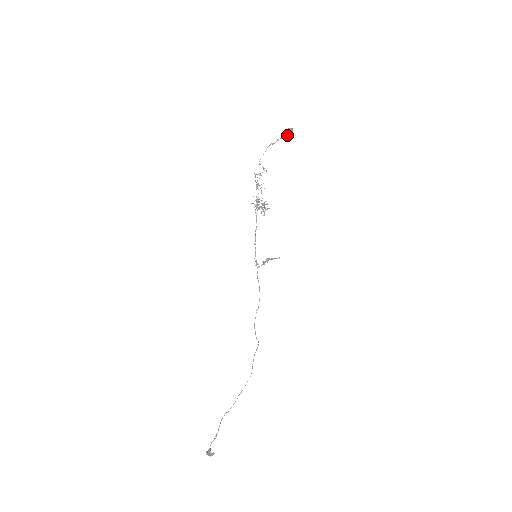
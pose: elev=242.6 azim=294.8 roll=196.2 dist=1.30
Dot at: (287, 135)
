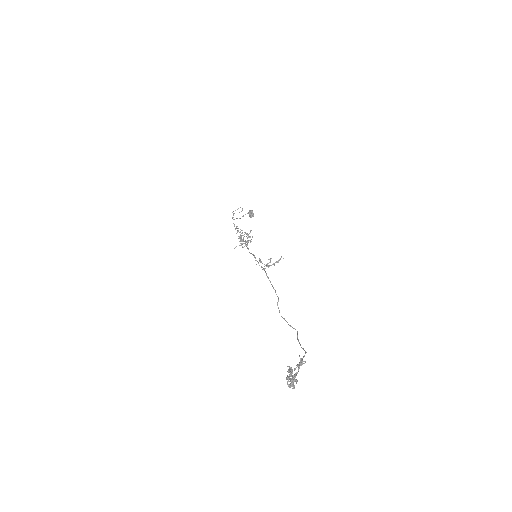
Dot at: (249, 214)
